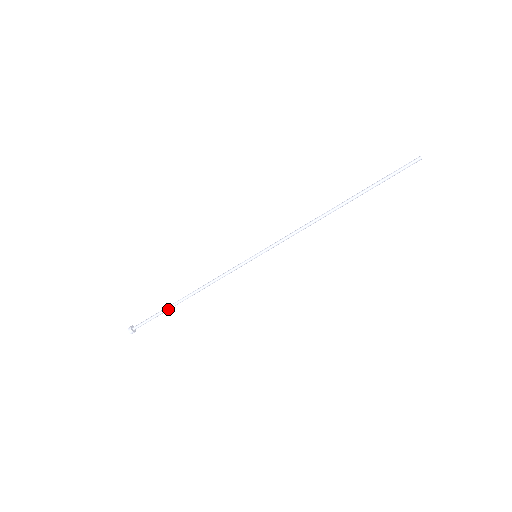
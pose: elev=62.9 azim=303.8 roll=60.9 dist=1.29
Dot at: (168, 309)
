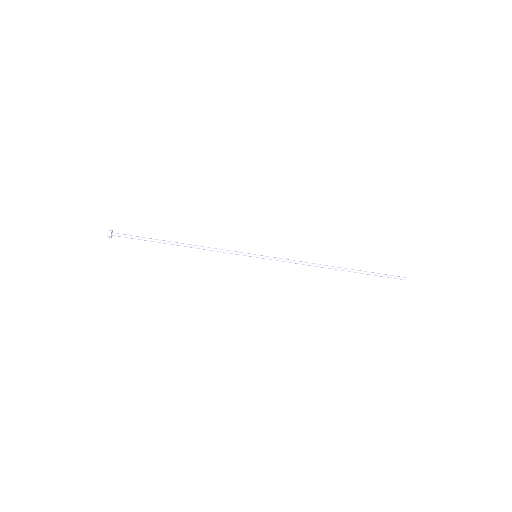
Dot at: (156, 241)
